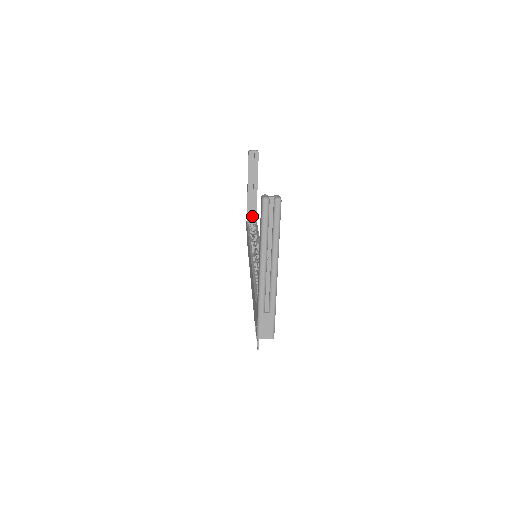
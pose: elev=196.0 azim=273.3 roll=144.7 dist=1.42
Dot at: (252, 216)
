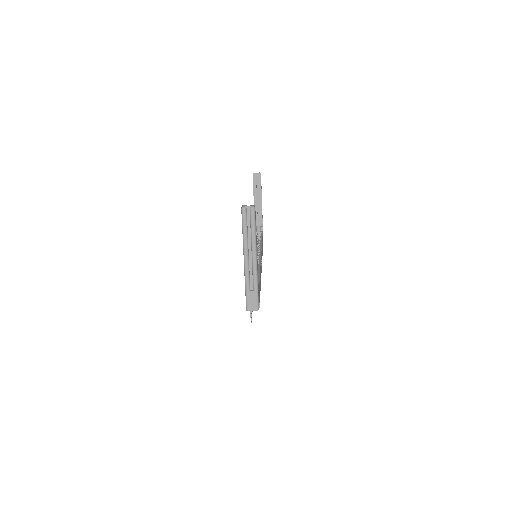
Dot at: (259, 227)
